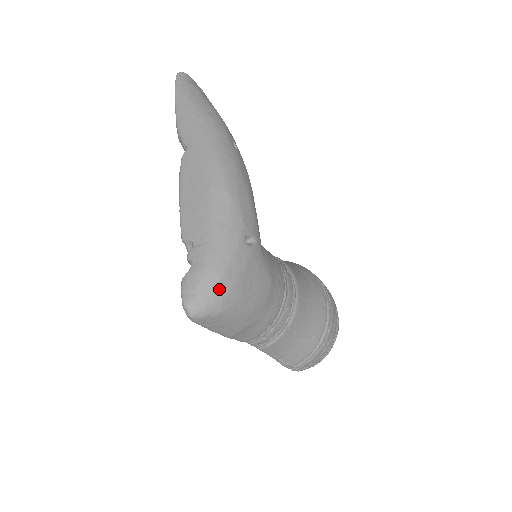
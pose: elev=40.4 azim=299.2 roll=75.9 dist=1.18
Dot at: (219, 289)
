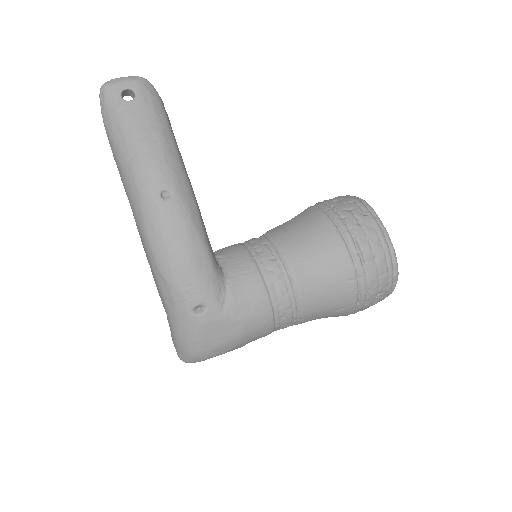
Dot at: (190, 353)
